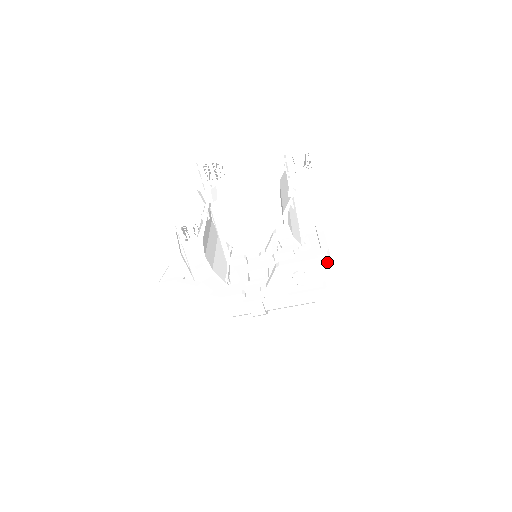
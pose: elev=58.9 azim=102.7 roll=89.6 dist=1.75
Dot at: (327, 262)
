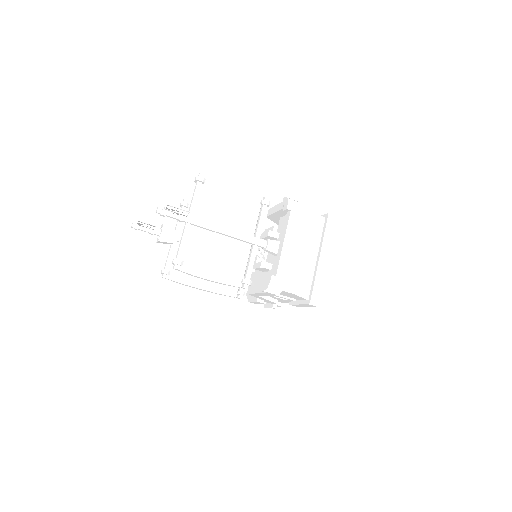
Dot at: (280, 292)
